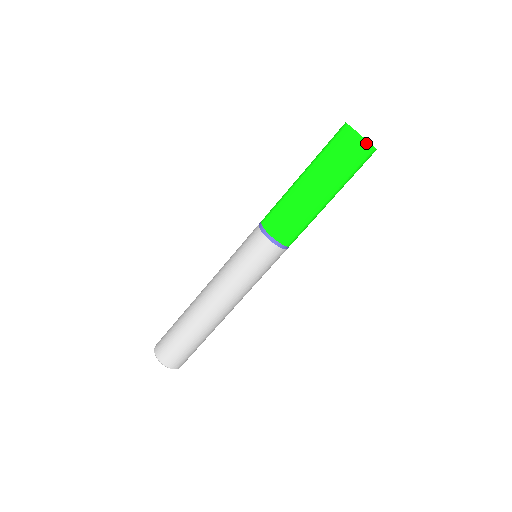
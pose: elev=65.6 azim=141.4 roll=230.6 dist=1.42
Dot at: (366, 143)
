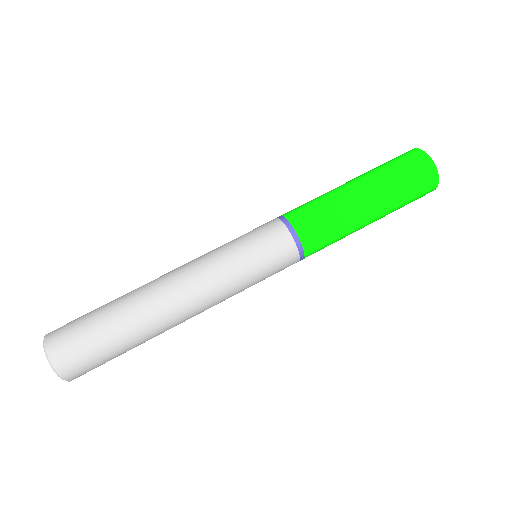
Dot at: (425, 155)
